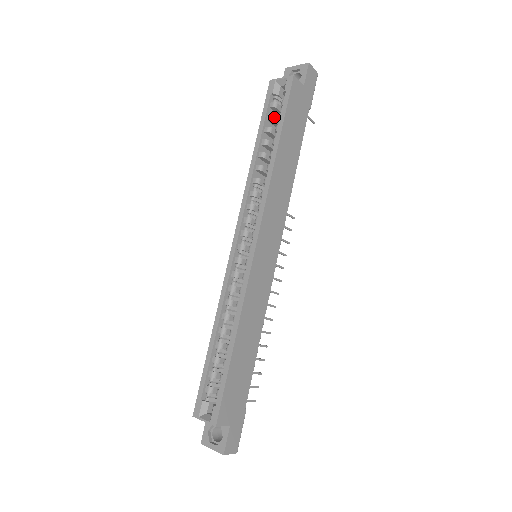
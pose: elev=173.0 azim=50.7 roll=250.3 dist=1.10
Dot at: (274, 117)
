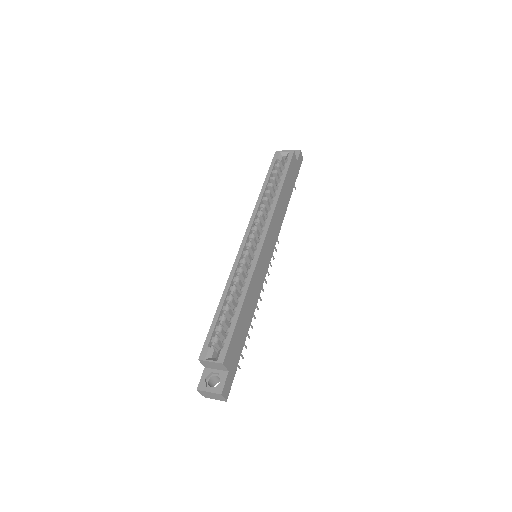
Dot at: (277, 172)
